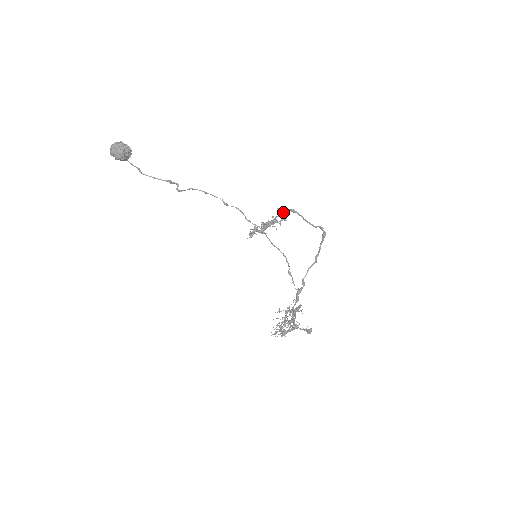
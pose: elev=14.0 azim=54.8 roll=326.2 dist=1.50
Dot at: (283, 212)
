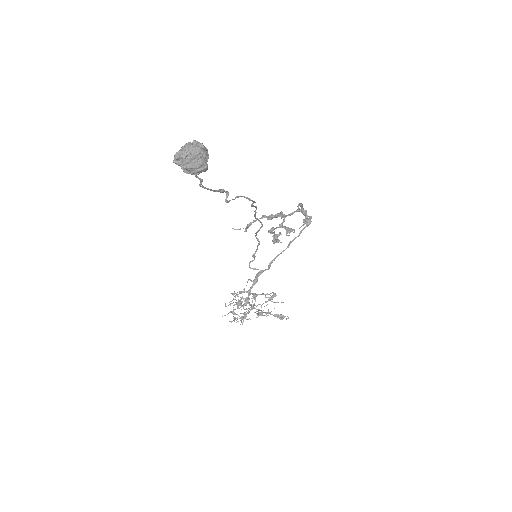
Dot at: (304, 213)
